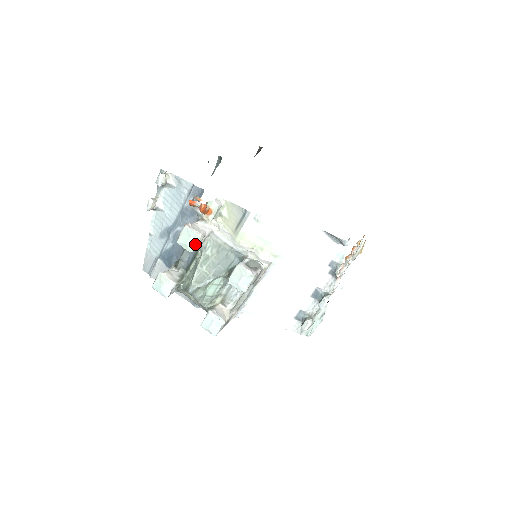
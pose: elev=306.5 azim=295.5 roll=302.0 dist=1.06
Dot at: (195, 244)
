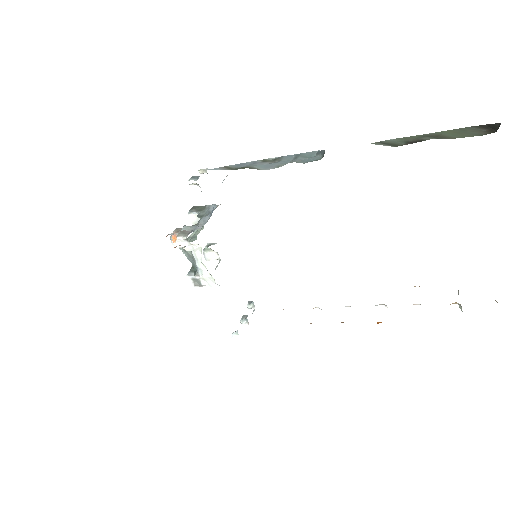
Dot at: occluded
